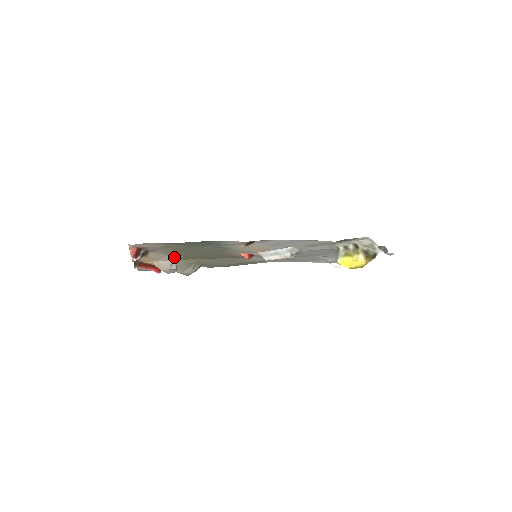
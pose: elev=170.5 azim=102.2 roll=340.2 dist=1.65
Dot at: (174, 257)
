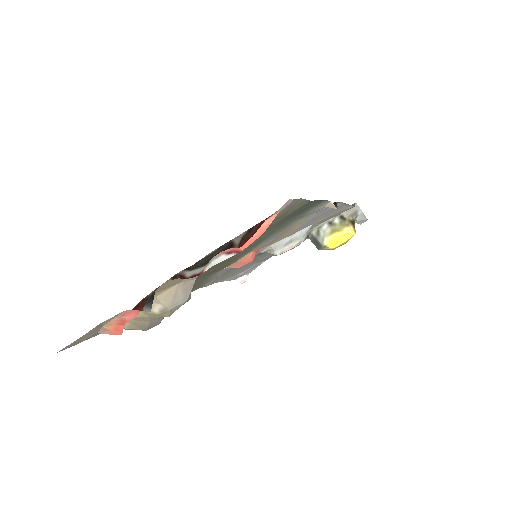
Dot at: occluded
